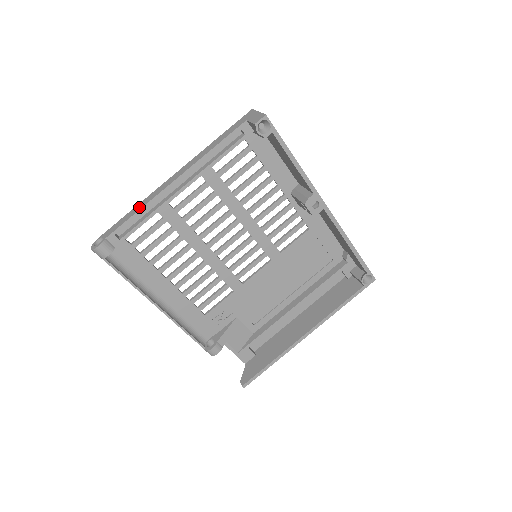
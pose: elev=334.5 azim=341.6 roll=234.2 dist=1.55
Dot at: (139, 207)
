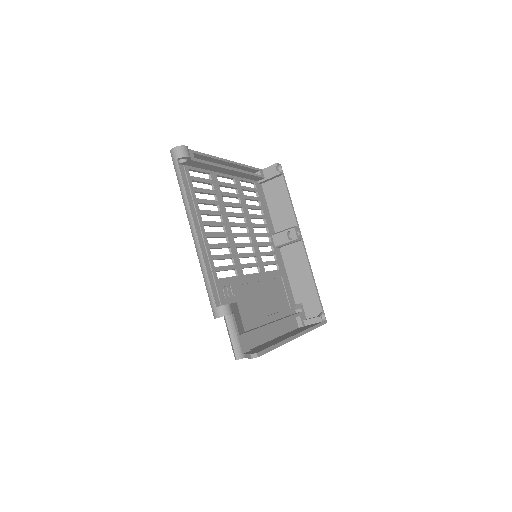
Dot at: occluded
